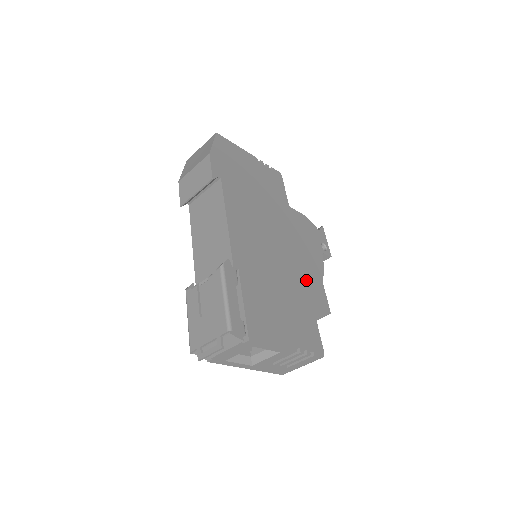
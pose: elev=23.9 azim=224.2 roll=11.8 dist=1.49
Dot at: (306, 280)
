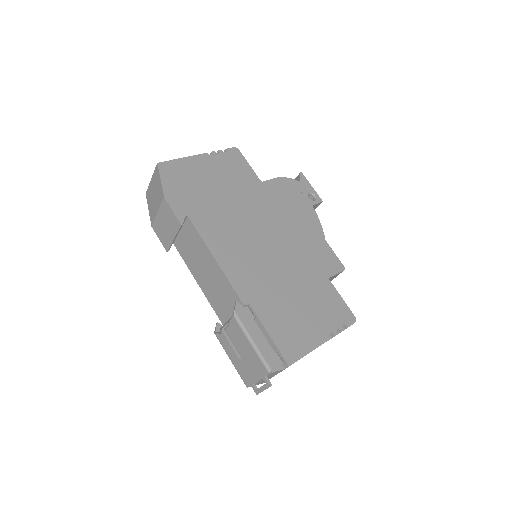
Dot at: (310, 254)
